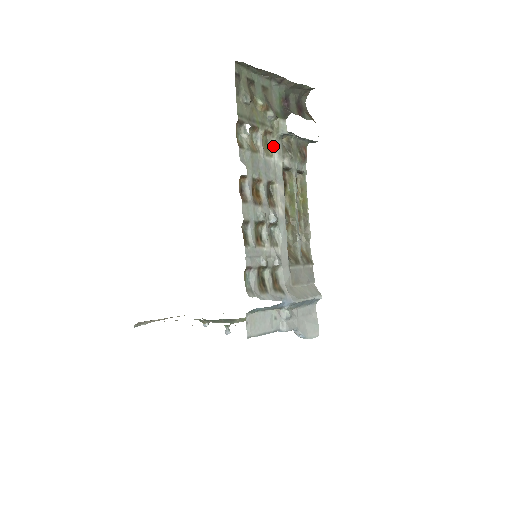
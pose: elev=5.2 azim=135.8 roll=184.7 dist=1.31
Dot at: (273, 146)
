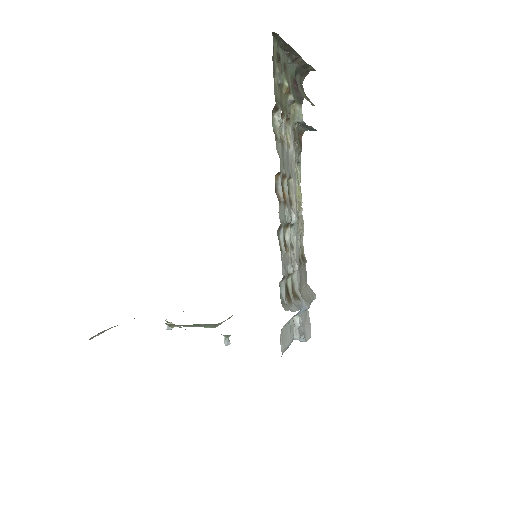
Dot at: (289, 135)
